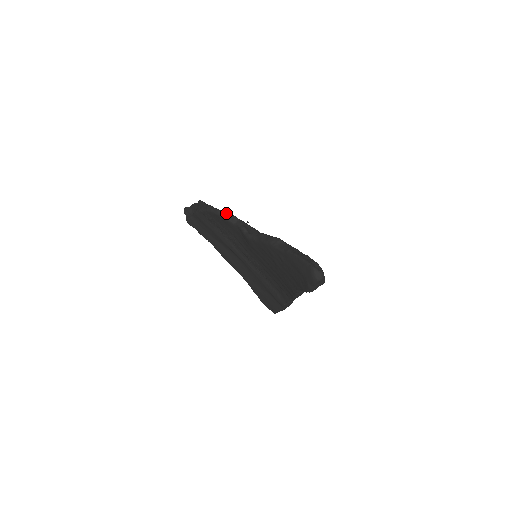
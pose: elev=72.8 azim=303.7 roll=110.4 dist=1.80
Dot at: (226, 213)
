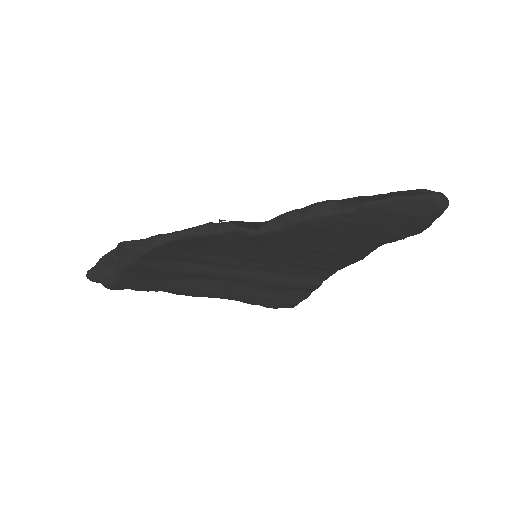
Dot at: (197, 227)
